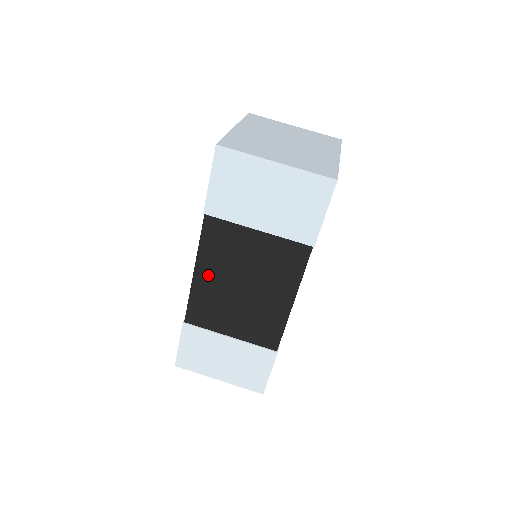
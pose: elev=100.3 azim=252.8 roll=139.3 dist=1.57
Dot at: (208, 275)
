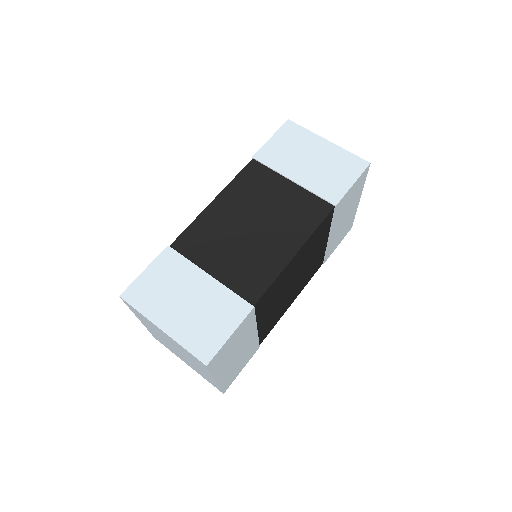
Dot at: (225, 206)
